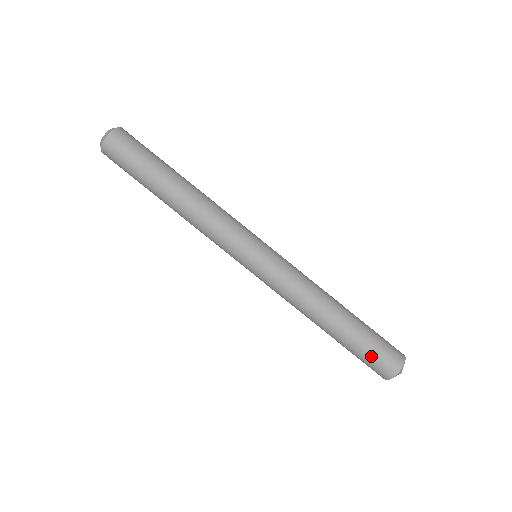
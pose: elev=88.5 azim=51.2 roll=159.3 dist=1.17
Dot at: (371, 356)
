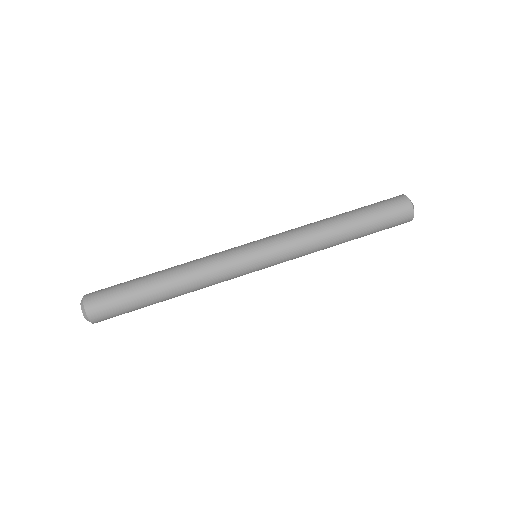
Dot at: (388, 218)
